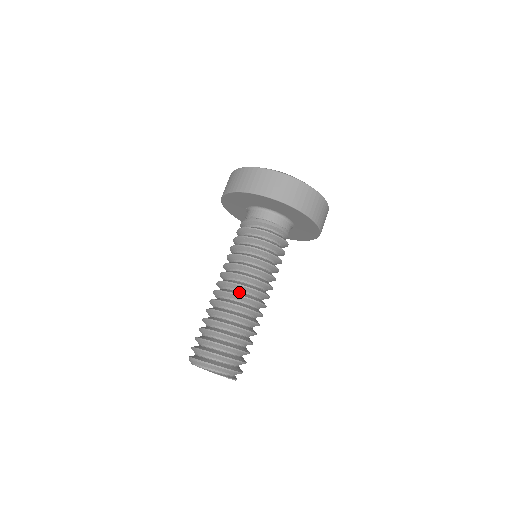
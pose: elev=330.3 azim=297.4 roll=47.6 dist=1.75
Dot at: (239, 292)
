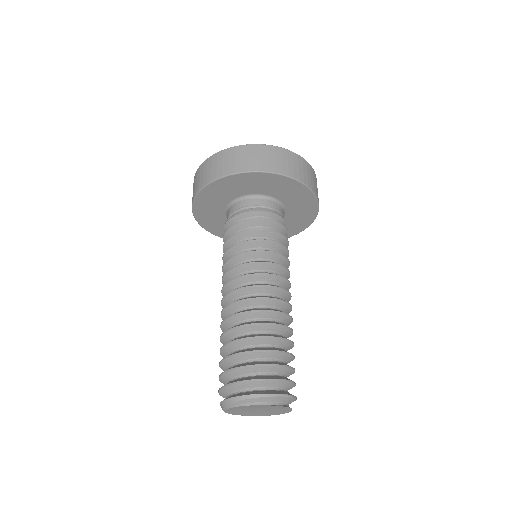
Dot at: (278, 298)
